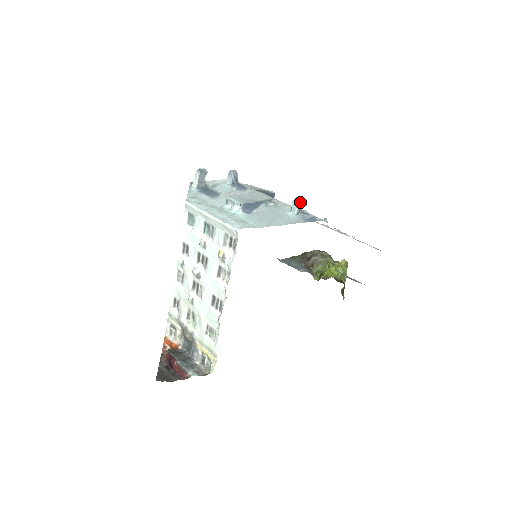
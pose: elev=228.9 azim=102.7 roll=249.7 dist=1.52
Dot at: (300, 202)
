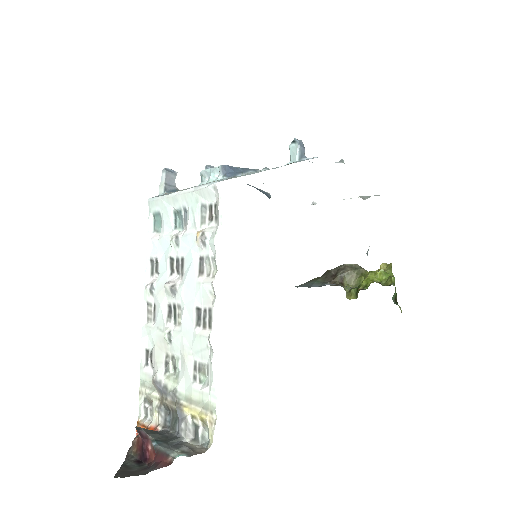
Dot at: (300, 144)
